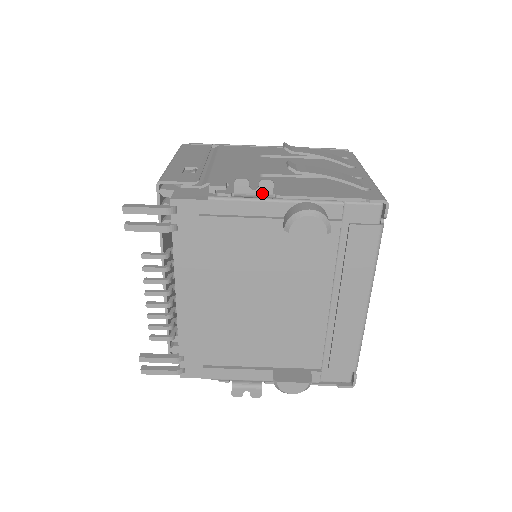
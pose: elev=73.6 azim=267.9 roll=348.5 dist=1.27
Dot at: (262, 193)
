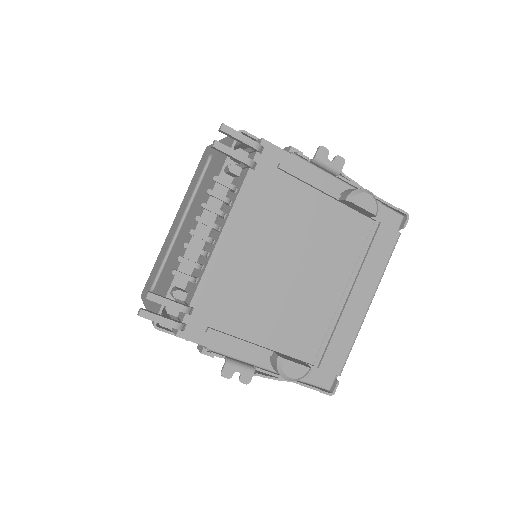
Dot at: (334, 166)
